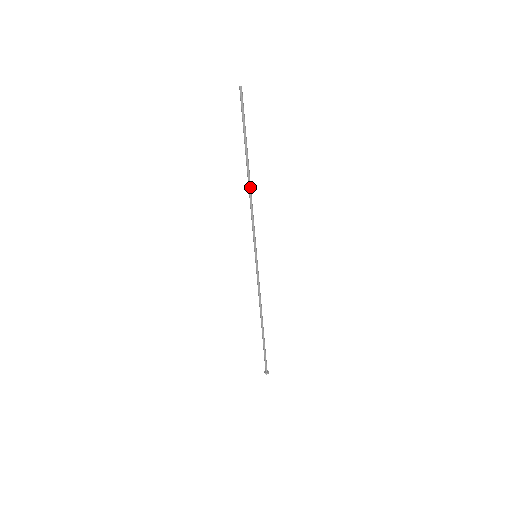
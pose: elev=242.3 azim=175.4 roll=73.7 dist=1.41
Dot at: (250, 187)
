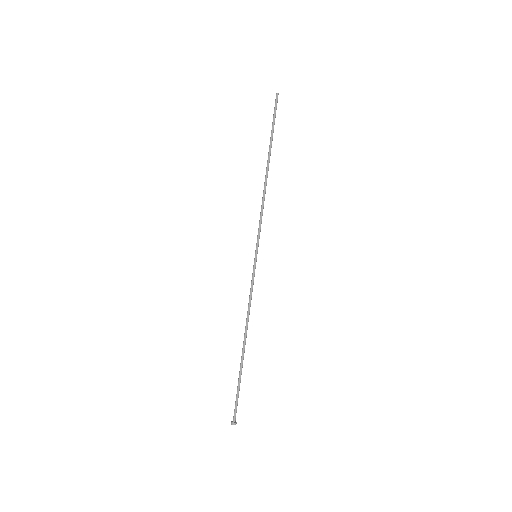
Dot at: (266, 181)
